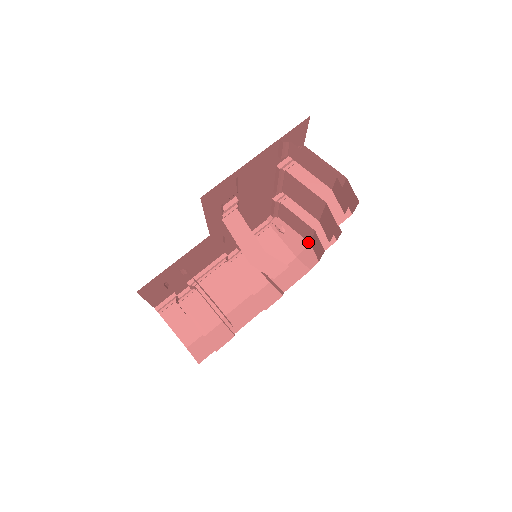
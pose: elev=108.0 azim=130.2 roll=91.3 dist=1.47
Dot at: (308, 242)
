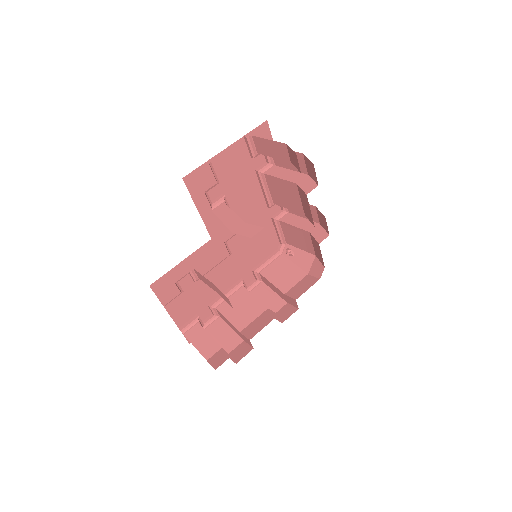
Dot at: (314, 255)
